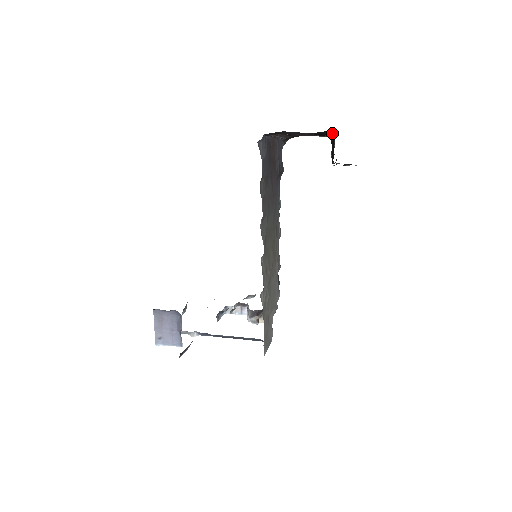
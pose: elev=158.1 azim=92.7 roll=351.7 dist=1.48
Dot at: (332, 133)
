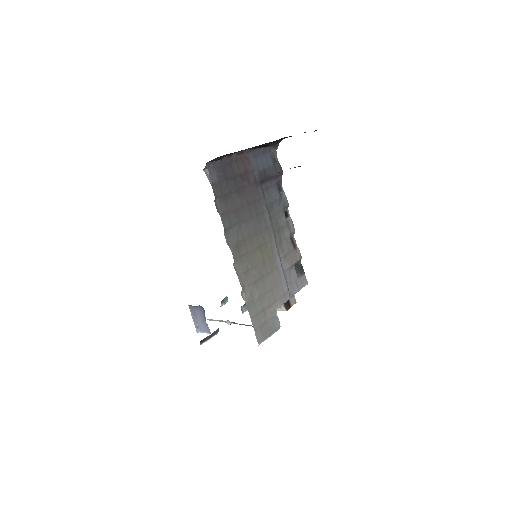
Dot at: occluded
